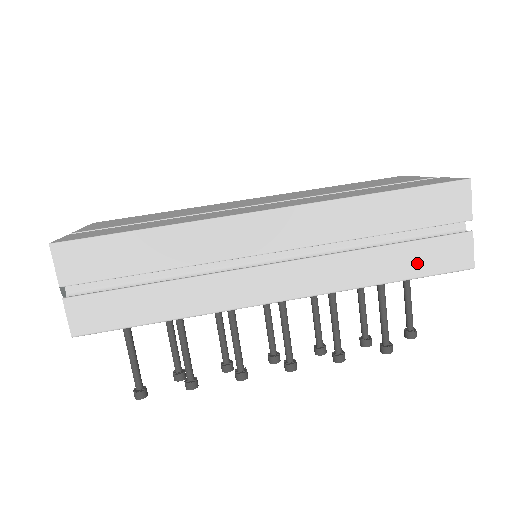
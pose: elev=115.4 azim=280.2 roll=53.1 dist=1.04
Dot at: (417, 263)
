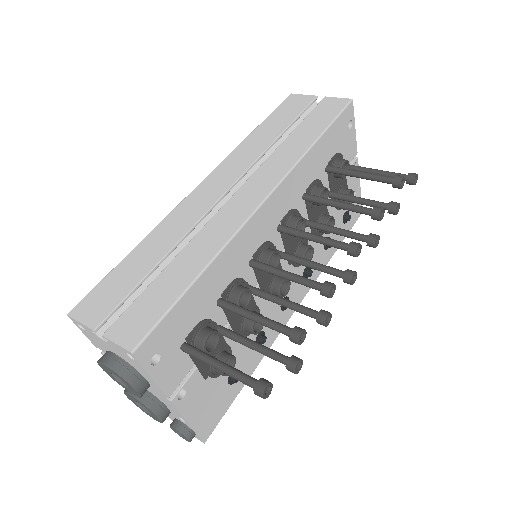
Dot at: (318, 123)
